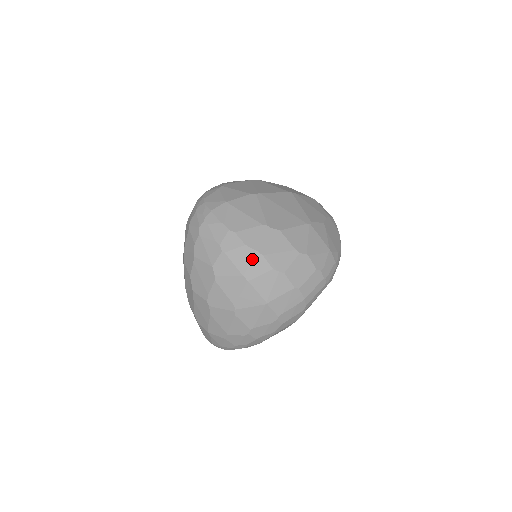
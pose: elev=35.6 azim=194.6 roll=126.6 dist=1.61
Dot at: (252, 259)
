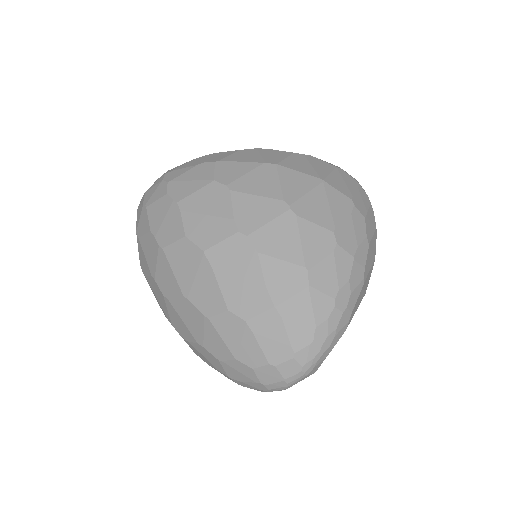
Dot at: (260, 153)
